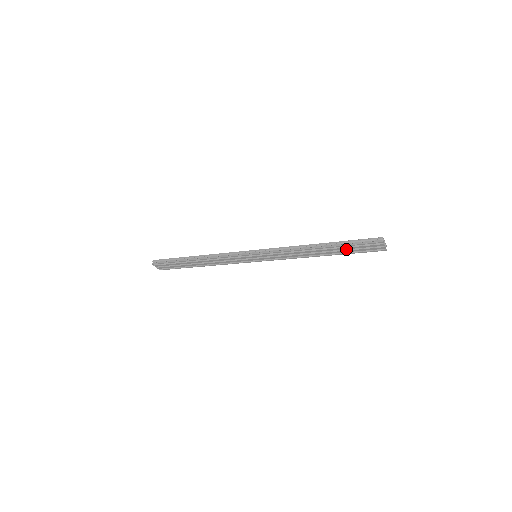
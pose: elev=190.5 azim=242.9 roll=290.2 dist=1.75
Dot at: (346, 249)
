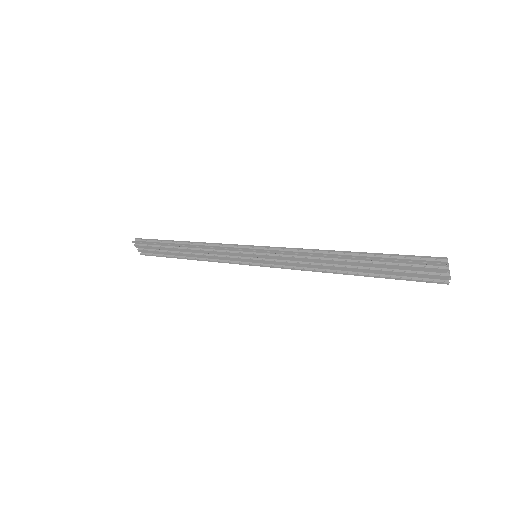
Dot at: (384, 268)
